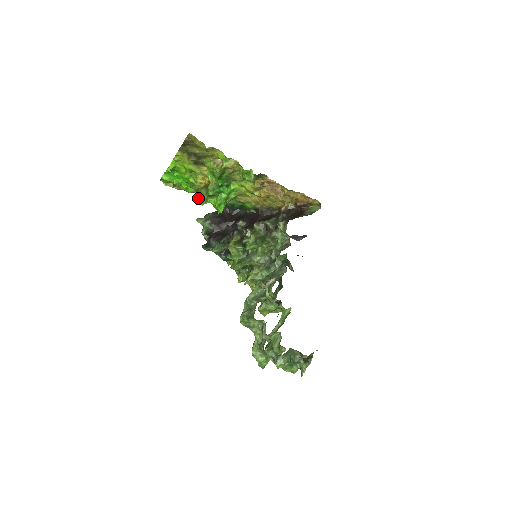
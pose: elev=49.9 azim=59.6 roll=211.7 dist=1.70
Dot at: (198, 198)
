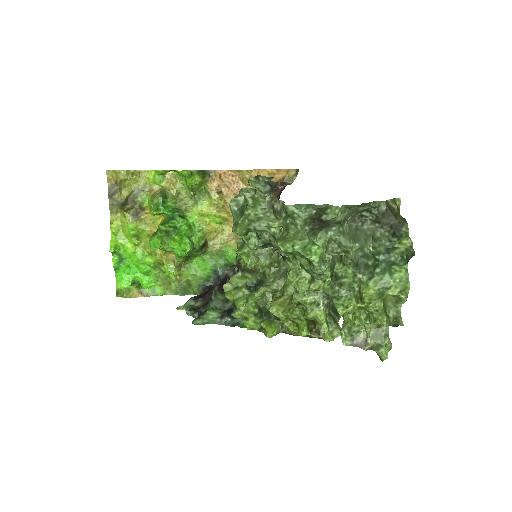
Dot at: (150, 243)
